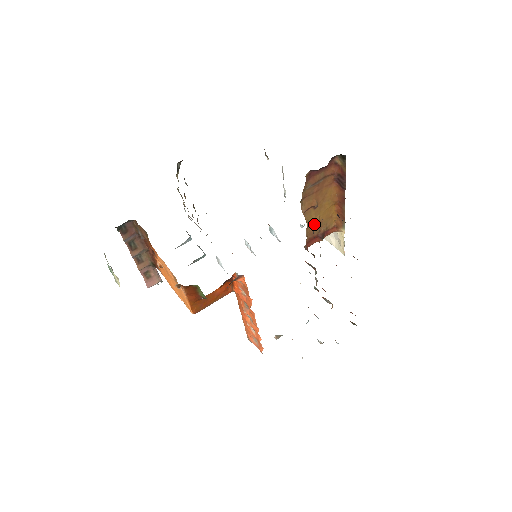
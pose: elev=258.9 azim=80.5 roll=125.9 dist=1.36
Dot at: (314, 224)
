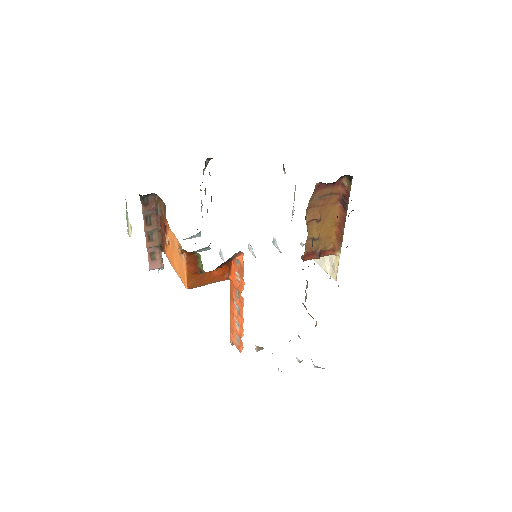
Dot at: (314, 238)
